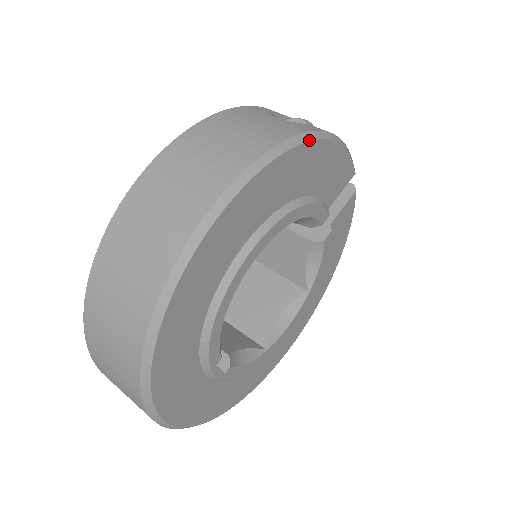
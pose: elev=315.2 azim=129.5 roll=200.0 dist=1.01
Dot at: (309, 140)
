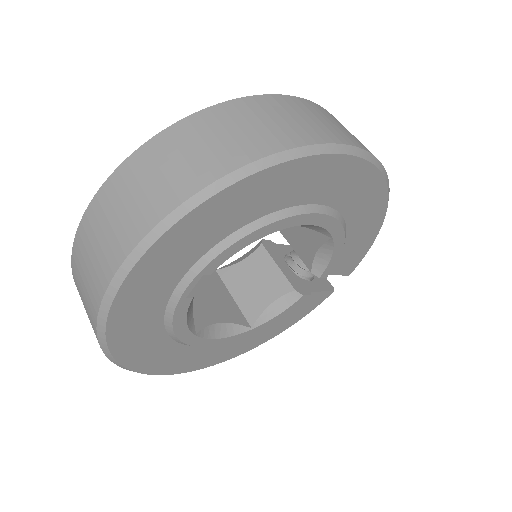
Dot at: (388, 200)
